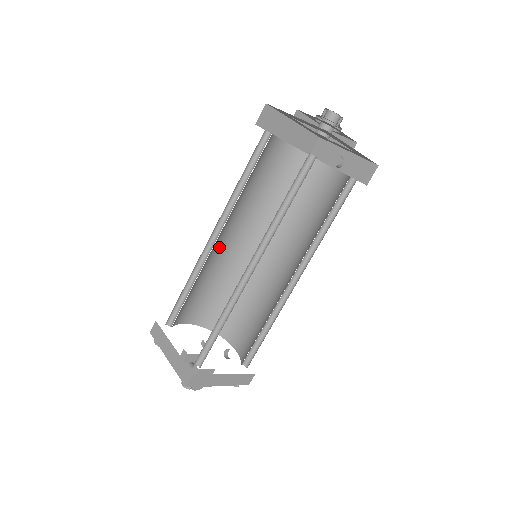
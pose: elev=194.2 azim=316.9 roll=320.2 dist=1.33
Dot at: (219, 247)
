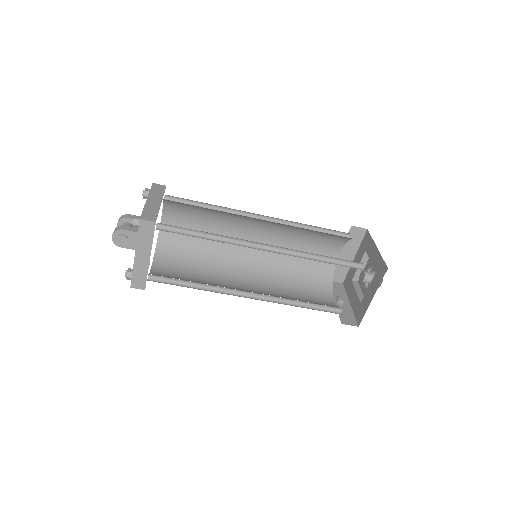
Dot at: (245, 226)
